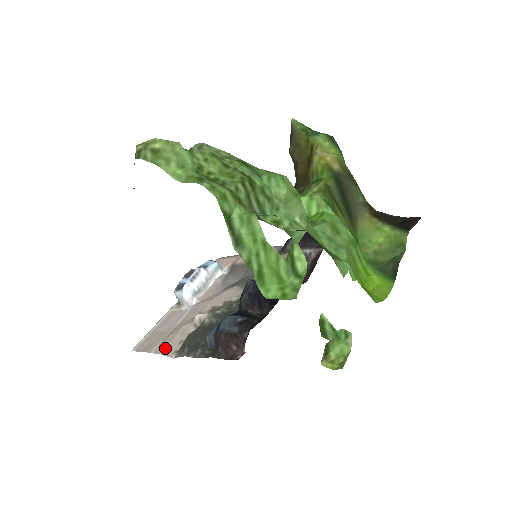
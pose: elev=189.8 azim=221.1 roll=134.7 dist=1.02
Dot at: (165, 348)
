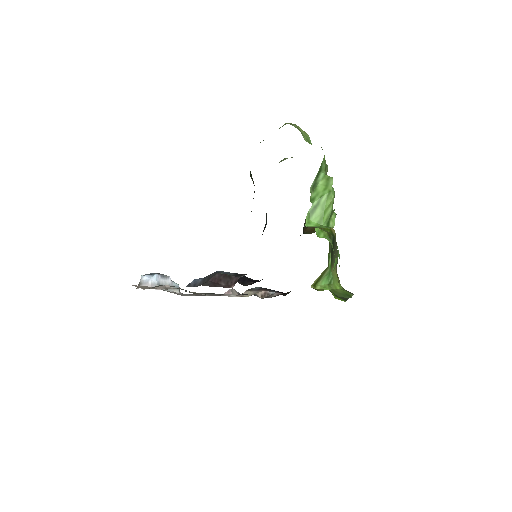
Dot at: (134, 285)
